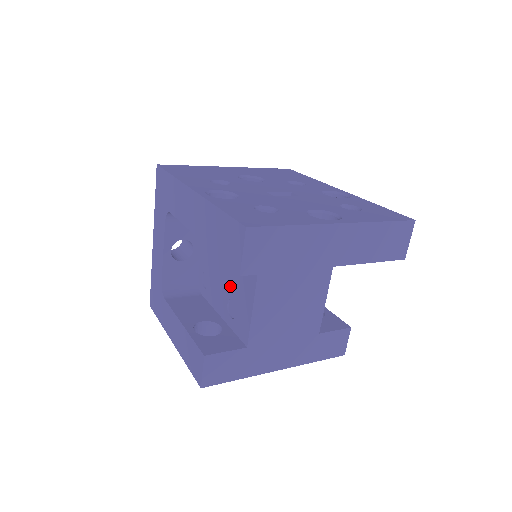
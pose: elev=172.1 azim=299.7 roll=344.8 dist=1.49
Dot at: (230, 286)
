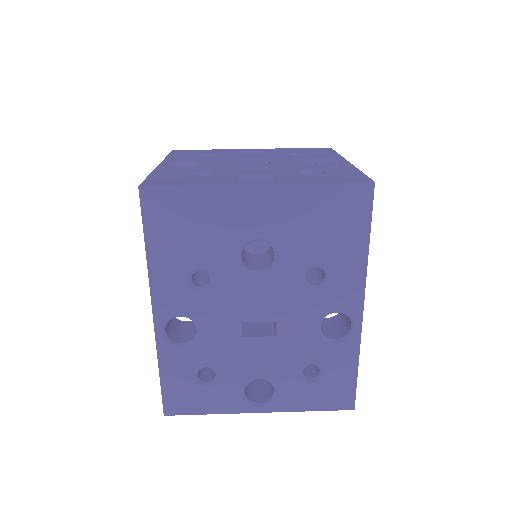
Dot at: occluded
